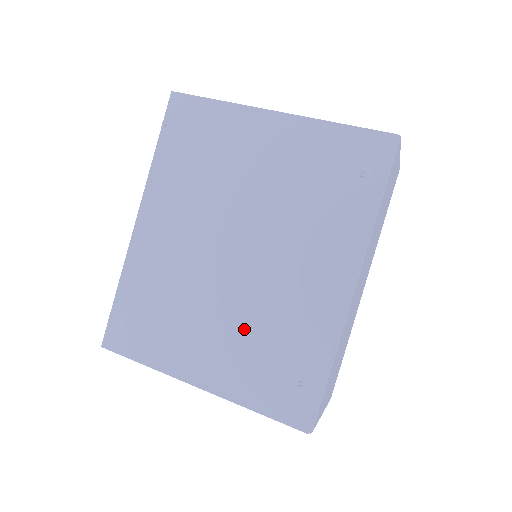
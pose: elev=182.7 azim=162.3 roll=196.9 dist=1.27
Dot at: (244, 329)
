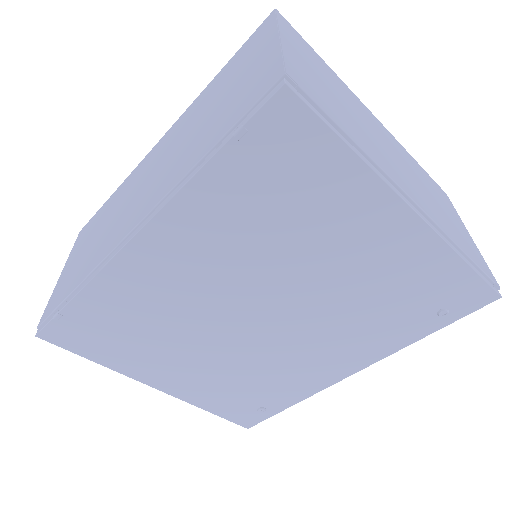
Dot at: (231, 370)
